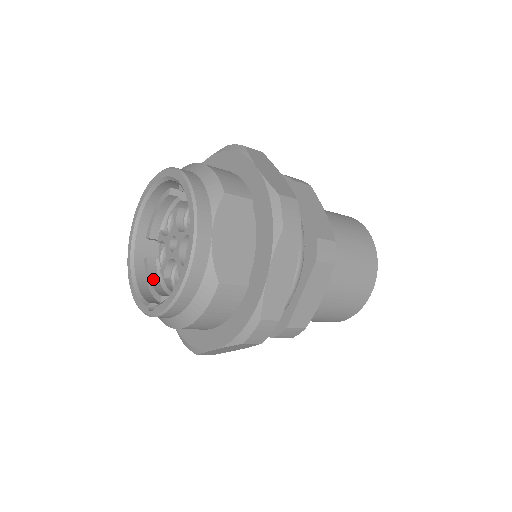
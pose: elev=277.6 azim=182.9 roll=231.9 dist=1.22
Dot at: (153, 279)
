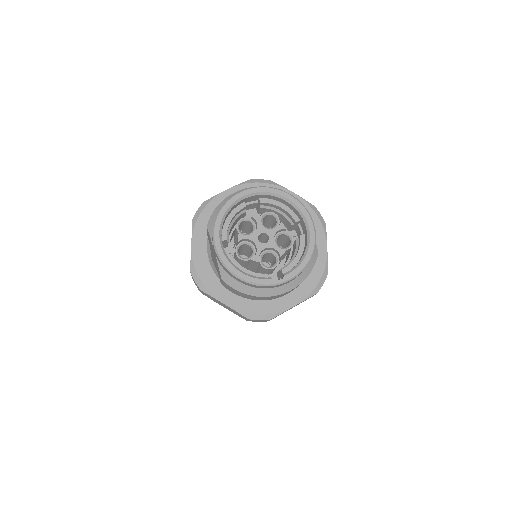
Dot at: (243, 268)
